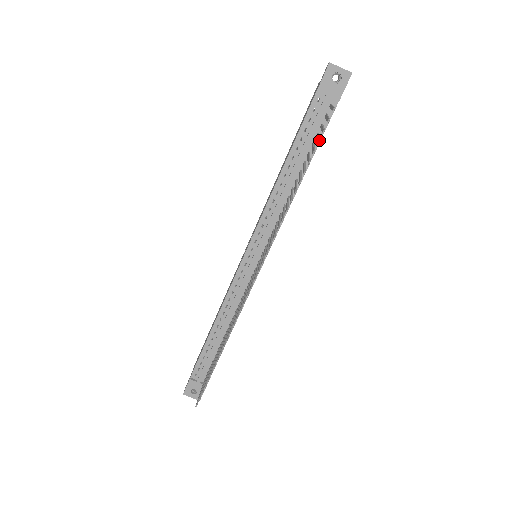
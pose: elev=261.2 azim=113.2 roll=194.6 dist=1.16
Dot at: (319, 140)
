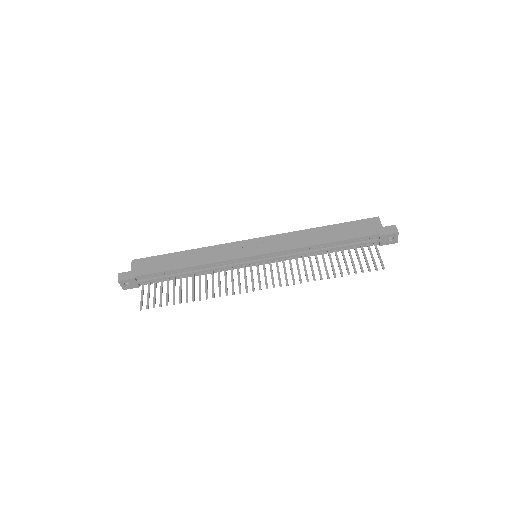
Dot at: occluded
